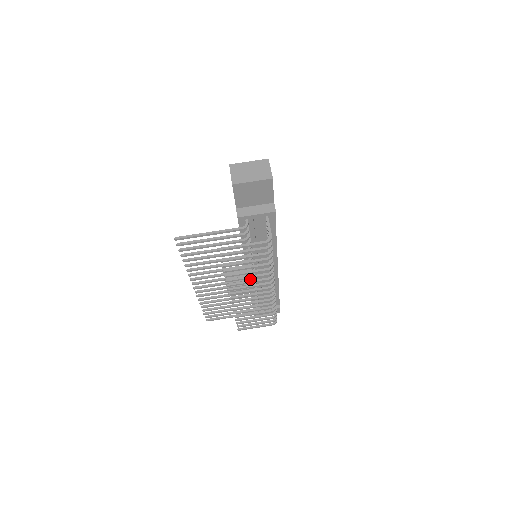
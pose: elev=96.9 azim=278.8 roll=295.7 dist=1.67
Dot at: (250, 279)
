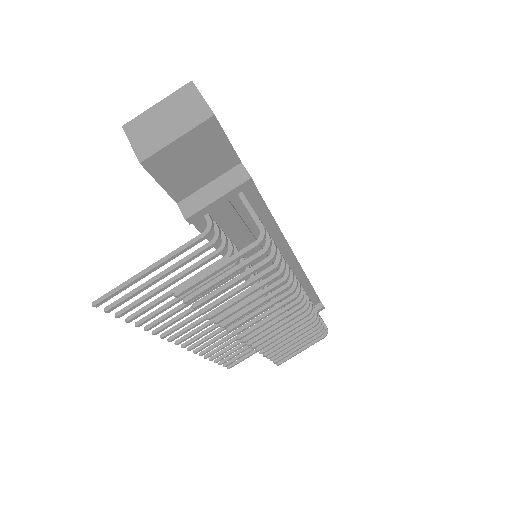
Dot at: (262, 297)
